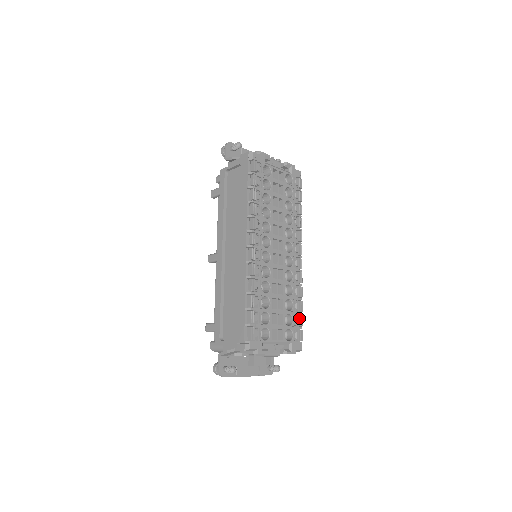
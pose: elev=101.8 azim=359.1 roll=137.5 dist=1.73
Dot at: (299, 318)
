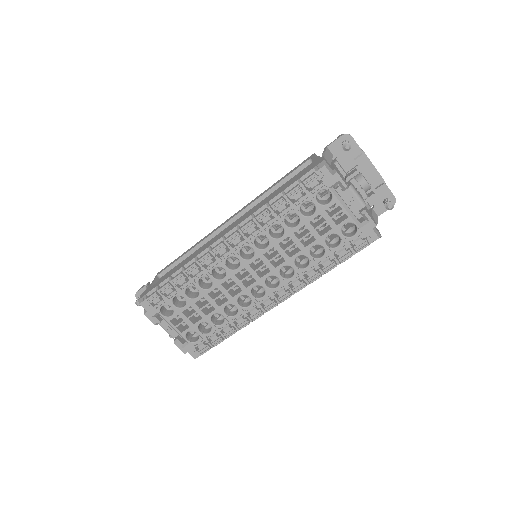
Dot at: (218, 338)
